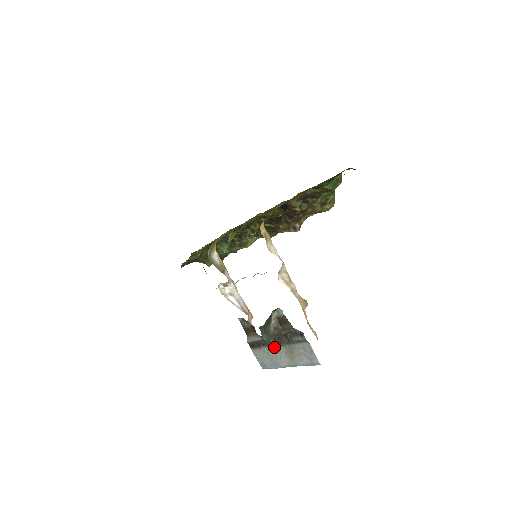
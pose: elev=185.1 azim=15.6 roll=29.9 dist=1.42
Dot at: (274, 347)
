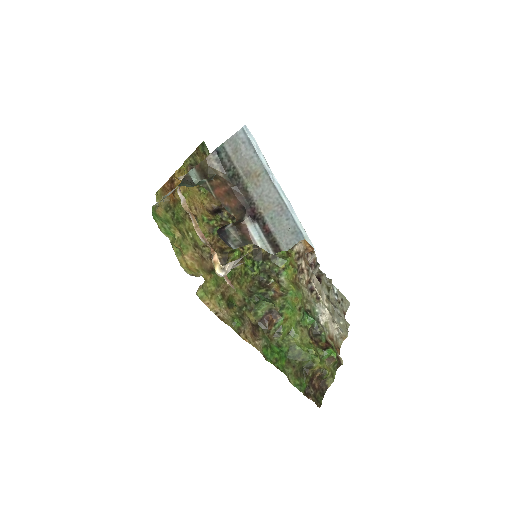
Dot at: (258, 205)
